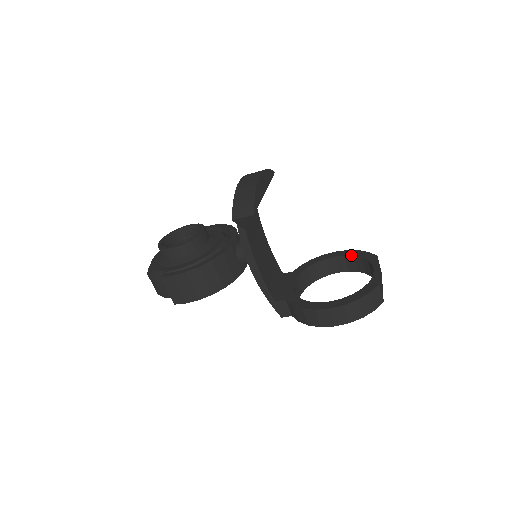
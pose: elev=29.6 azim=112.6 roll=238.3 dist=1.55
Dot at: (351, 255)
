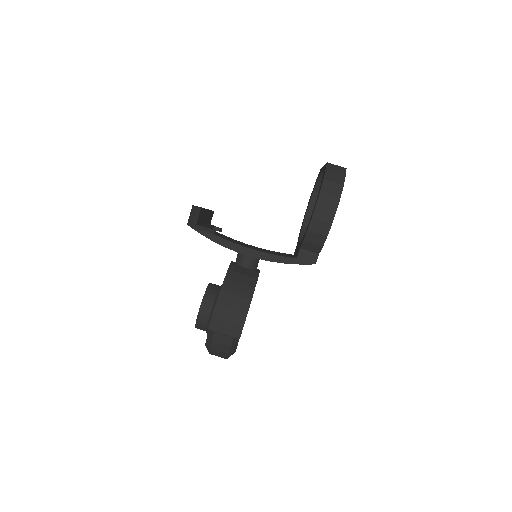
Dot at: (312, 192)
